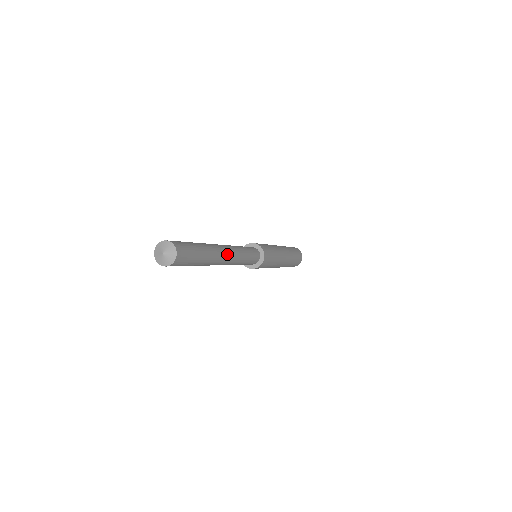
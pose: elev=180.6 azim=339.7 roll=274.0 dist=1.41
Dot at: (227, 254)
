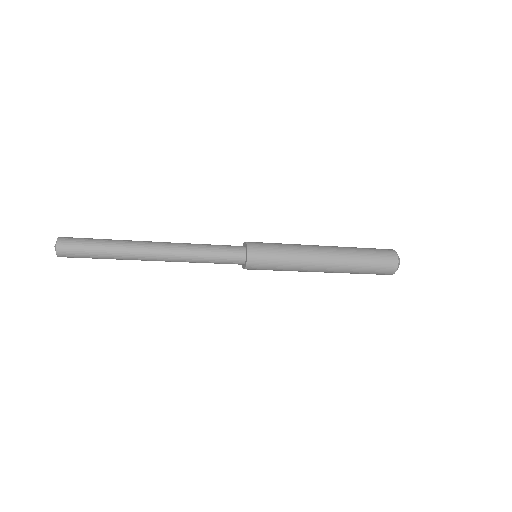
Dot at: (157, 247)
